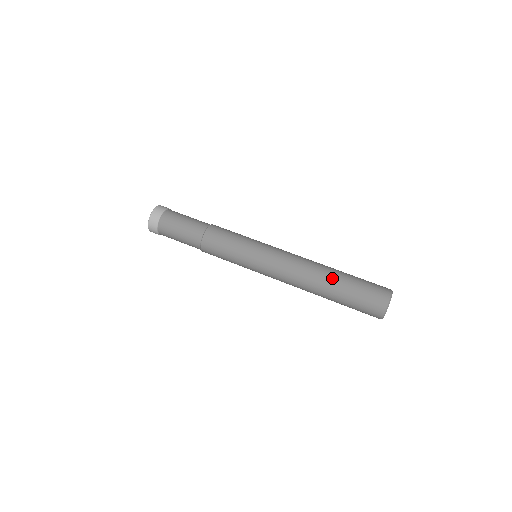
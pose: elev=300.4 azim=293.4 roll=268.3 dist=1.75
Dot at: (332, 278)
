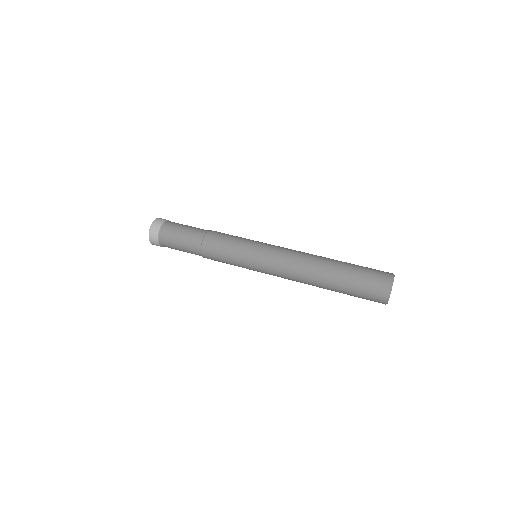
Dot at: (332, 270)
